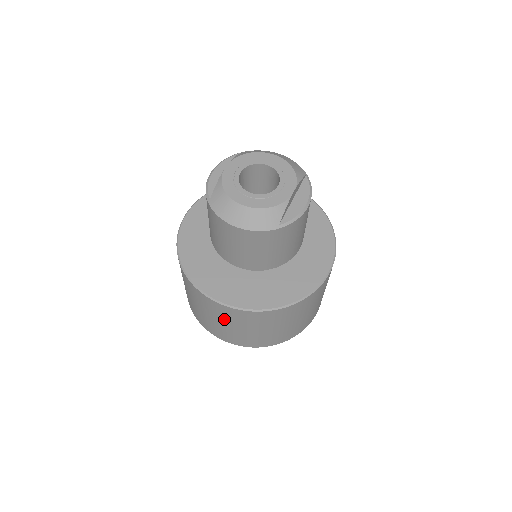
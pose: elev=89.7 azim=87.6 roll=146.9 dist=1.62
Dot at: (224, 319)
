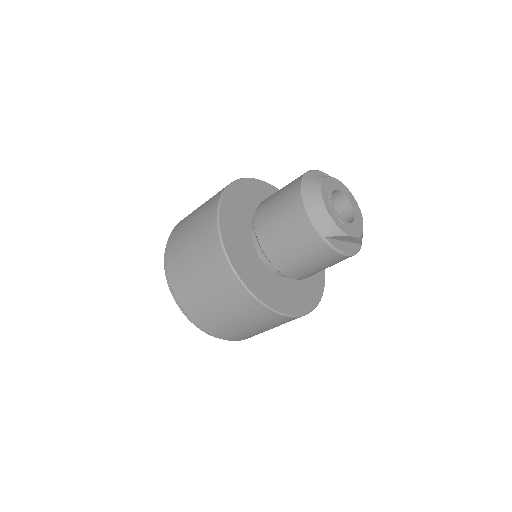
Dot at: (200, 251)
